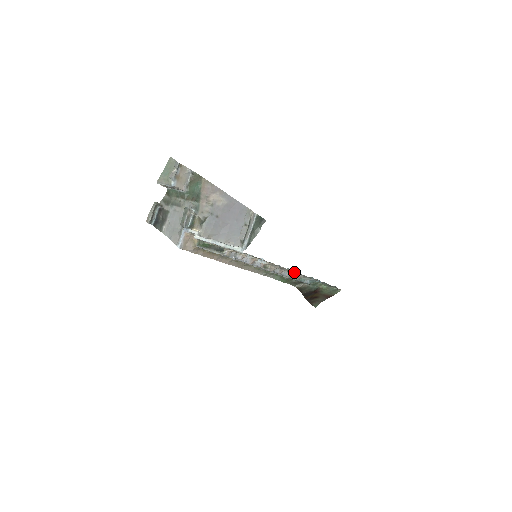
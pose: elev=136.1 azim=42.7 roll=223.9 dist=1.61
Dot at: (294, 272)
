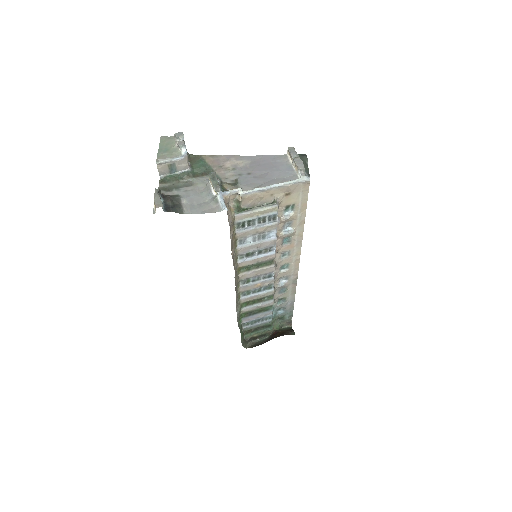
Dot at: (288, 271)
